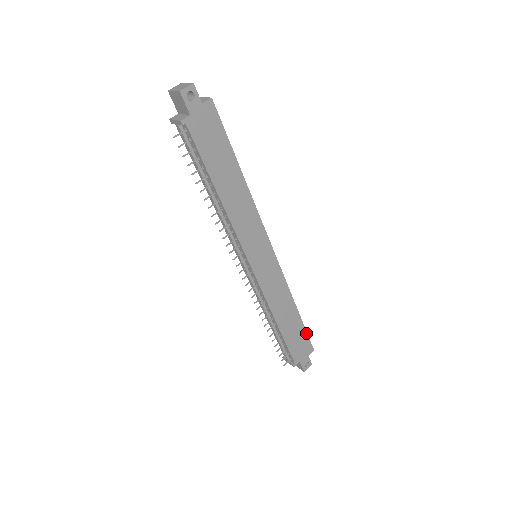
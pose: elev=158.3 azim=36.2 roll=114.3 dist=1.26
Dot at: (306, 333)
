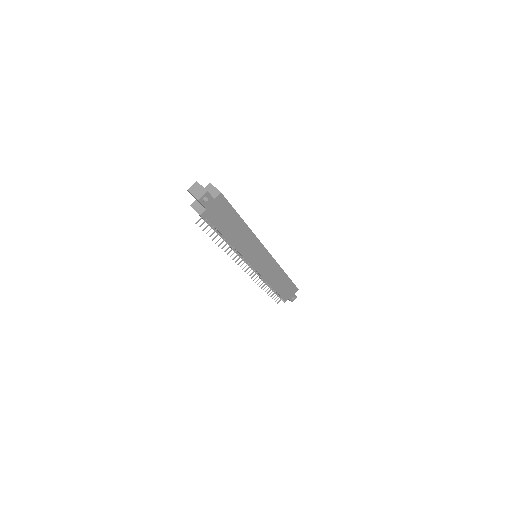
Dot at: (293, 283)
